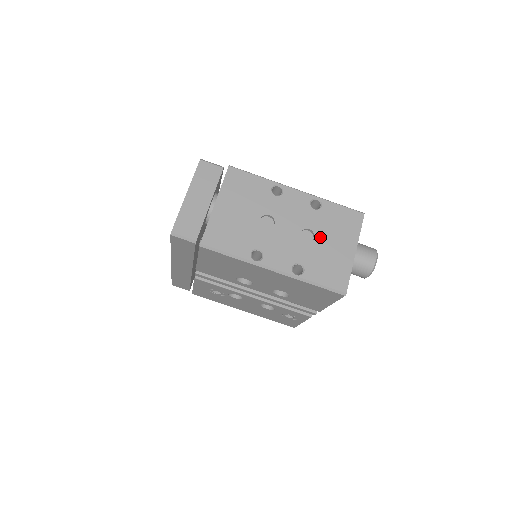
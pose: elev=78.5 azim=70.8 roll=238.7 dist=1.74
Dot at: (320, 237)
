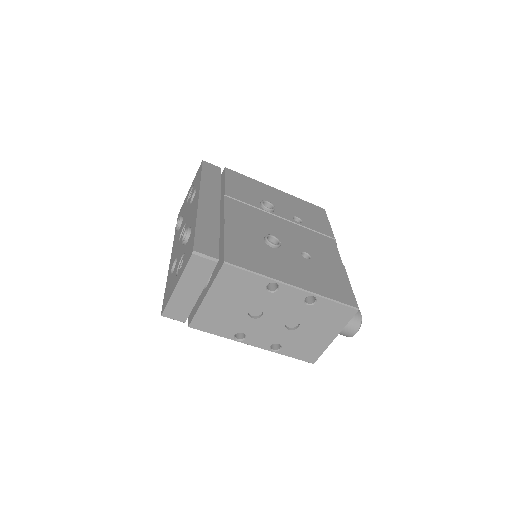
Dot at: (305, 327)
